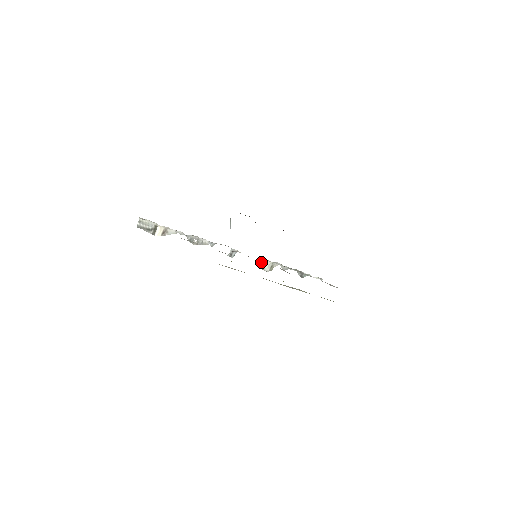
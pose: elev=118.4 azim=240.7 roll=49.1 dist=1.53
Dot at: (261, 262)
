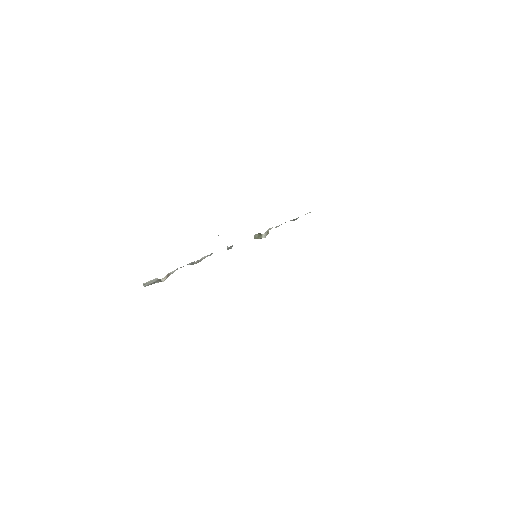
Dot at: (257, 236)
